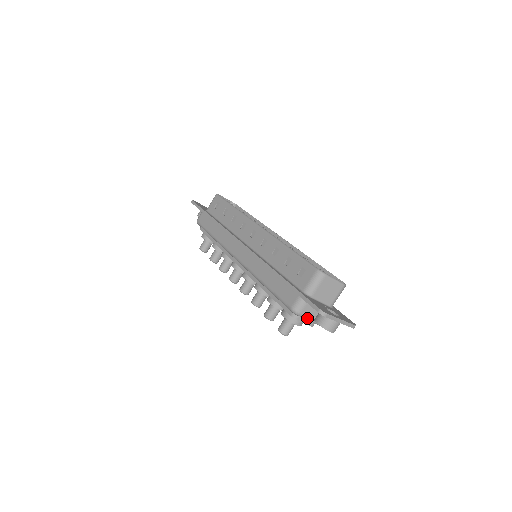
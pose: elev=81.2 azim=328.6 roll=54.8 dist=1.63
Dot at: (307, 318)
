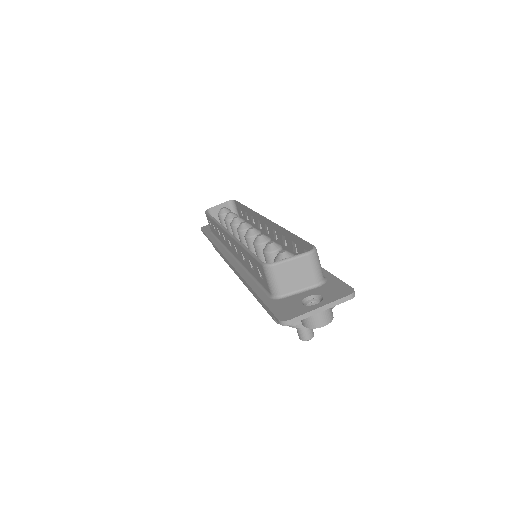
Dot at: occluded
